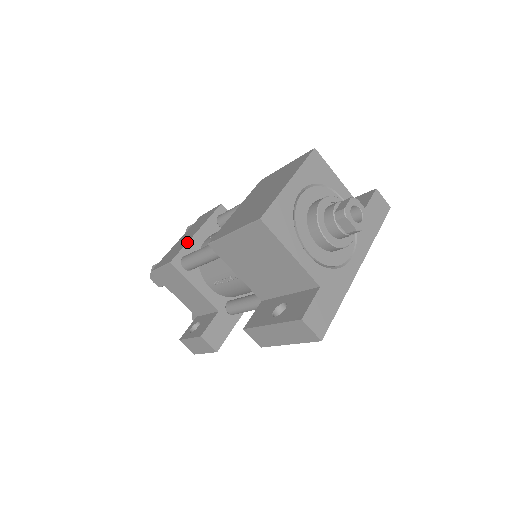
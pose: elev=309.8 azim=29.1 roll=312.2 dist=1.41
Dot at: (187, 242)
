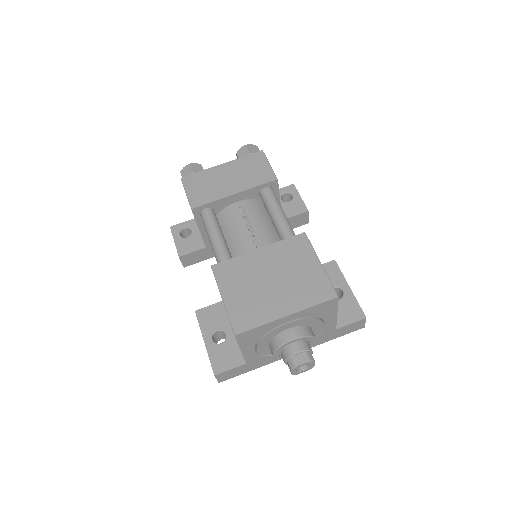
Dot at: (219, 199)
